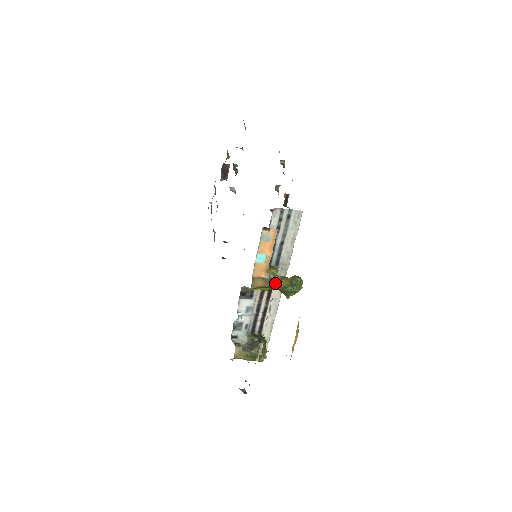
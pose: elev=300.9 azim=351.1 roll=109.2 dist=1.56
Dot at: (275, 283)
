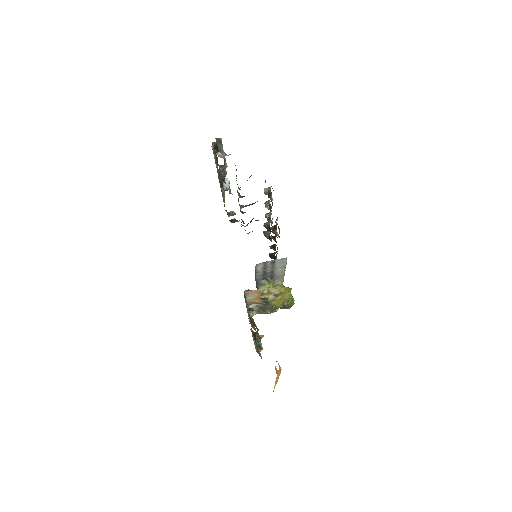
Dot at: (269, 304)
